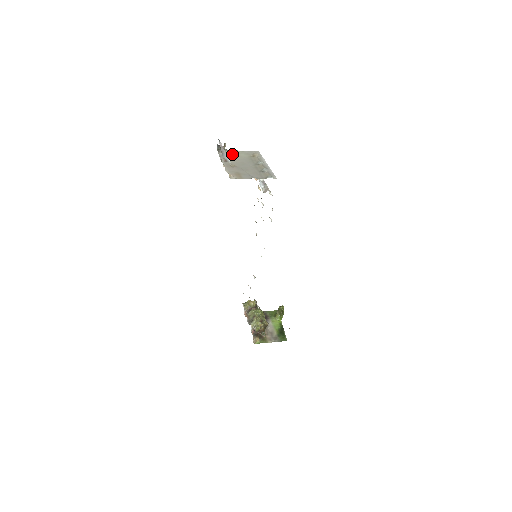
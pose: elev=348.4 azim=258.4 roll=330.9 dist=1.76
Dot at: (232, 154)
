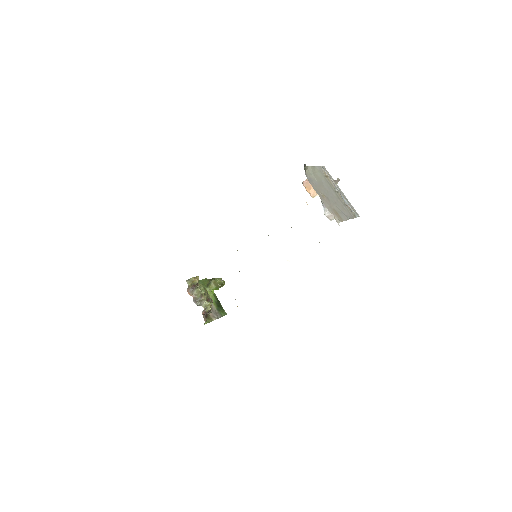
Dot at: (312, 173)
